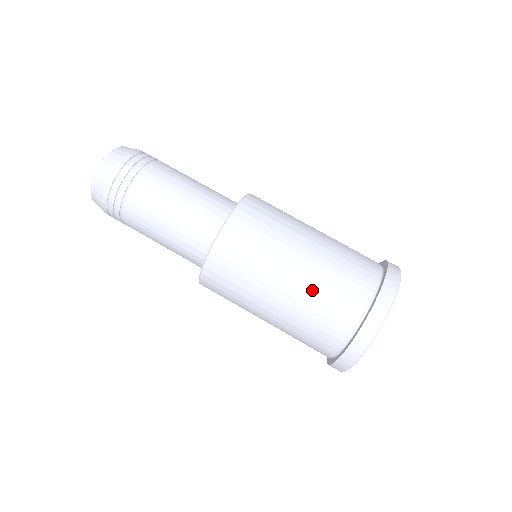
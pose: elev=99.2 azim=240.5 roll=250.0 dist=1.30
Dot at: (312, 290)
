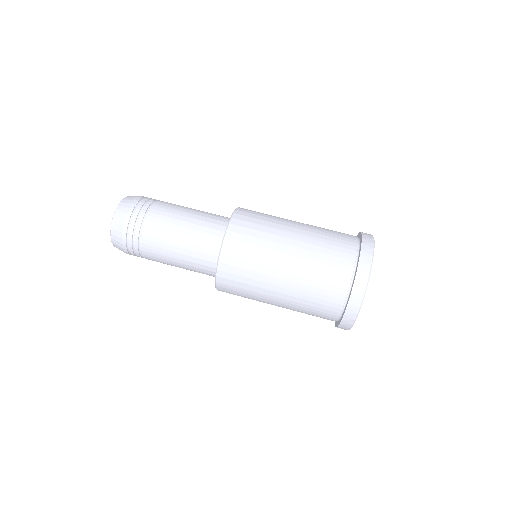
Dot at: (298, 301)
